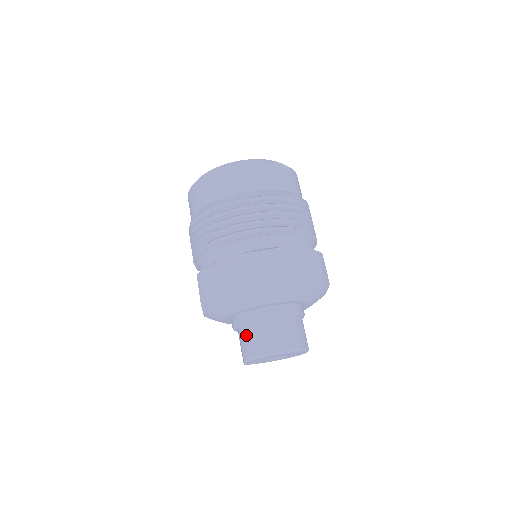
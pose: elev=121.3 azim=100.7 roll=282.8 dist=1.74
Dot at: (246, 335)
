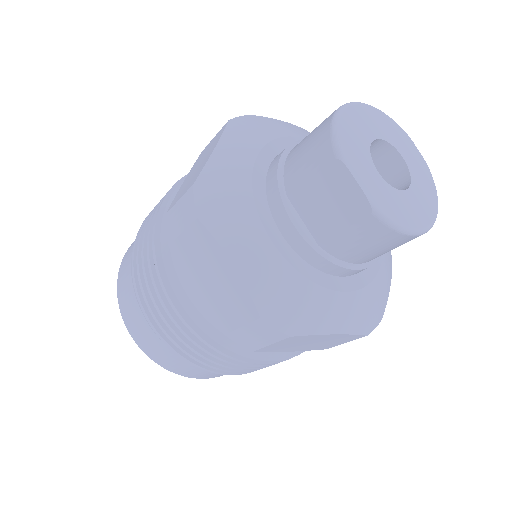
Dot at: (297, 164)
